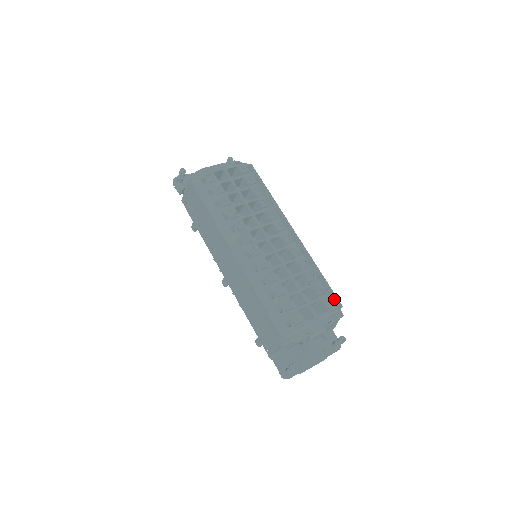
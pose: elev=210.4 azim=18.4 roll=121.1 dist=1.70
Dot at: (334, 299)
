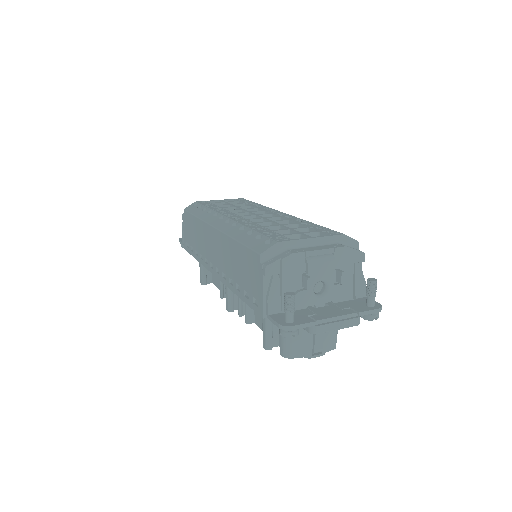
Dot at: occluded
